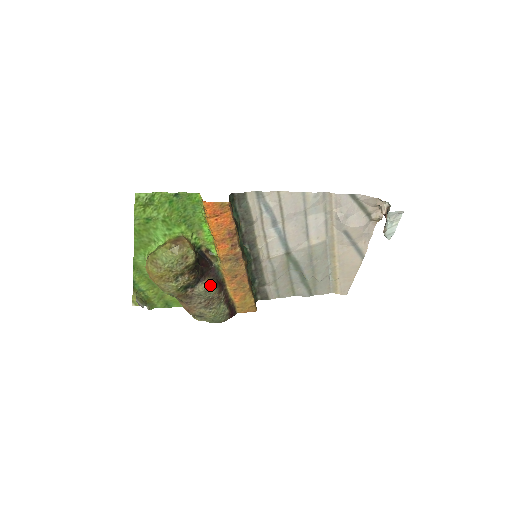
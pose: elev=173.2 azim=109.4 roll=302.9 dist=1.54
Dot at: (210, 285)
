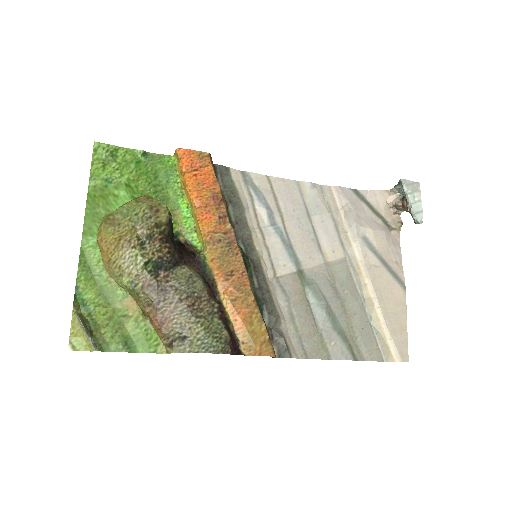
Dot at: (194, 274)
